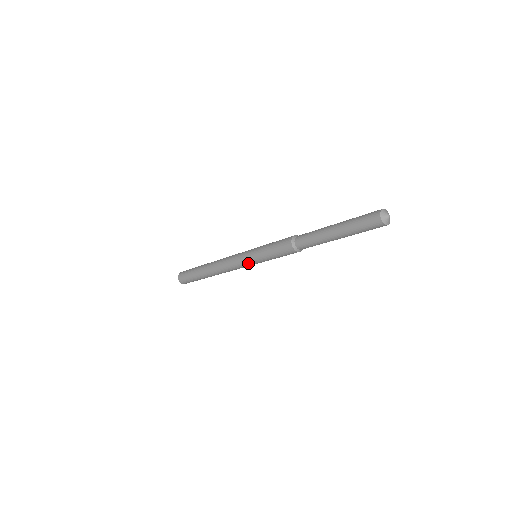
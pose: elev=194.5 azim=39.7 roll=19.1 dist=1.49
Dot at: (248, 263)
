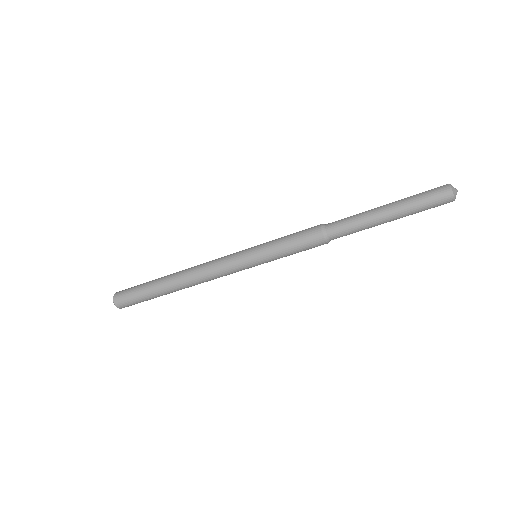
Dot at: (243, 254)
